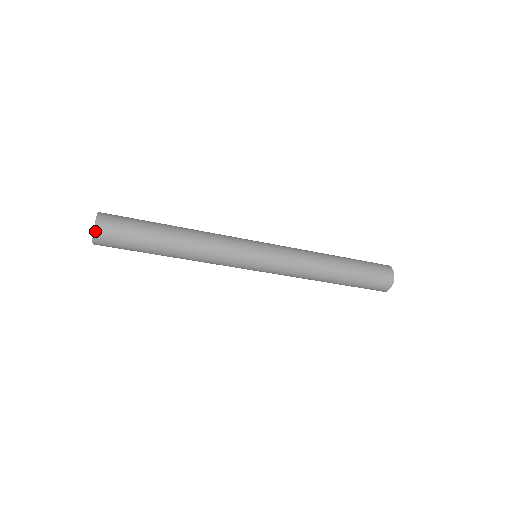
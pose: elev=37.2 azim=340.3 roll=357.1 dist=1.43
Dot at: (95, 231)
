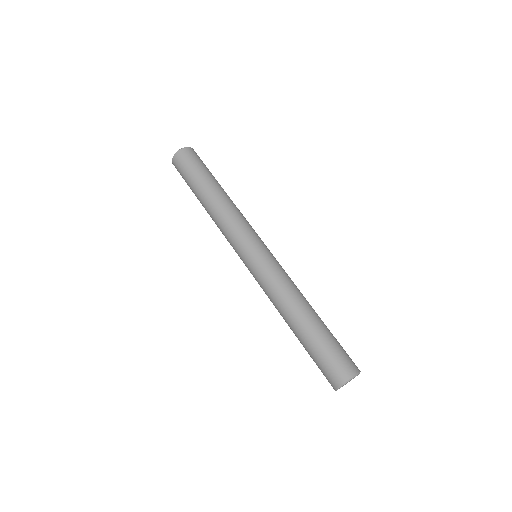
Dot at: (172, 159)
